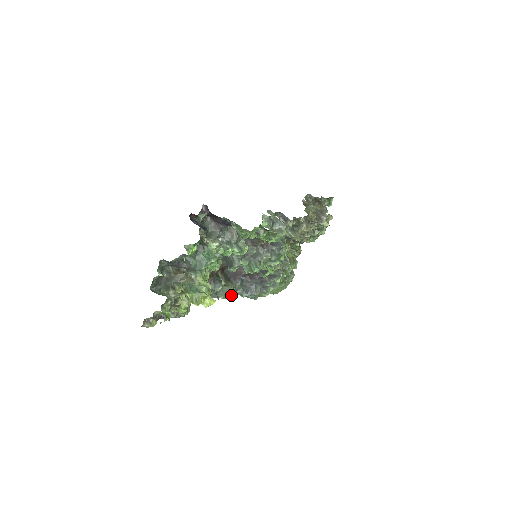
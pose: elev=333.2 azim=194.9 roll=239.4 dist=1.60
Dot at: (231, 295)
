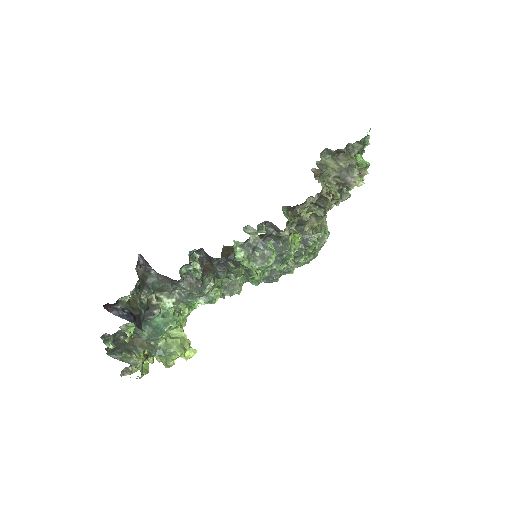
Dot at: (241, 289)
